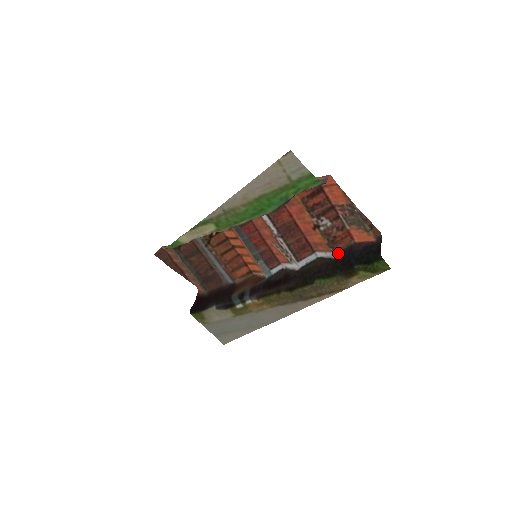
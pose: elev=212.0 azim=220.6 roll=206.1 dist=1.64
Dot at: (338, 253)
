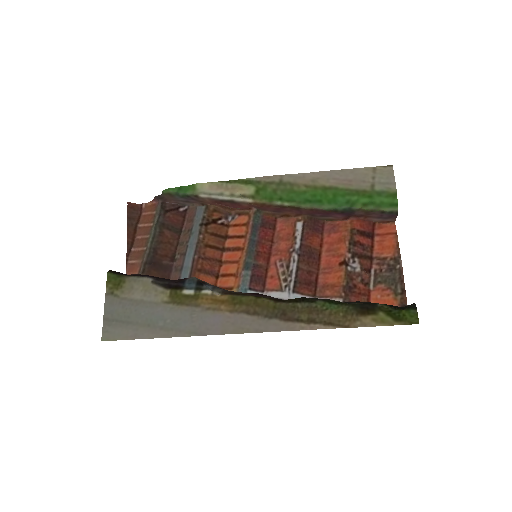
Dot at: occluded
